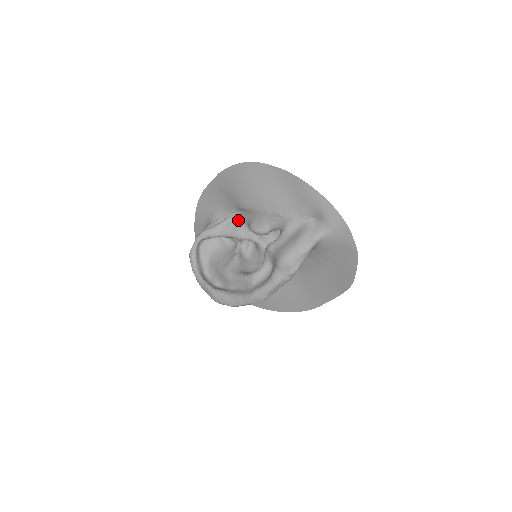
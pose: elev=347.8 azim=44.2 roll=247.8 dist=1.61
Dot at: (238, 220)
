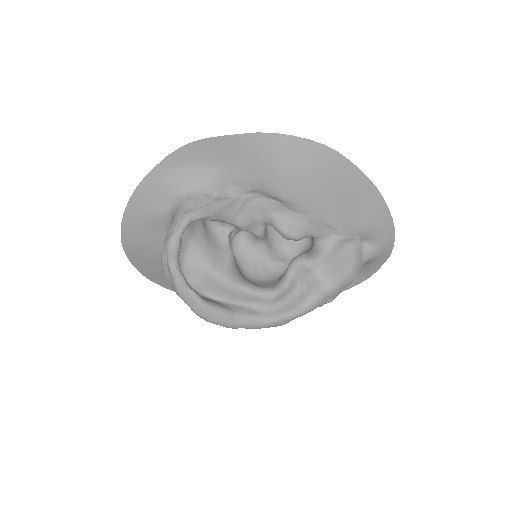
Dot at: (251, 204)
